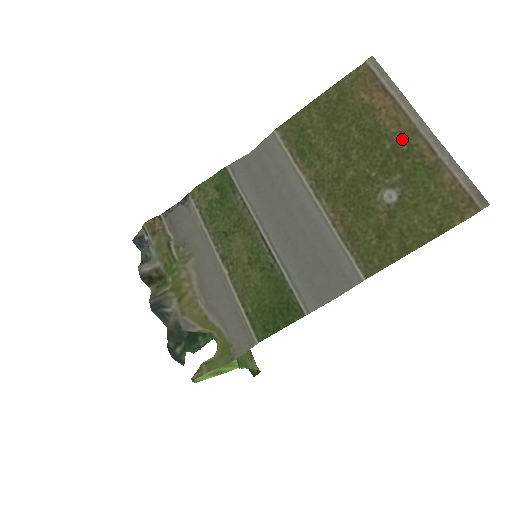
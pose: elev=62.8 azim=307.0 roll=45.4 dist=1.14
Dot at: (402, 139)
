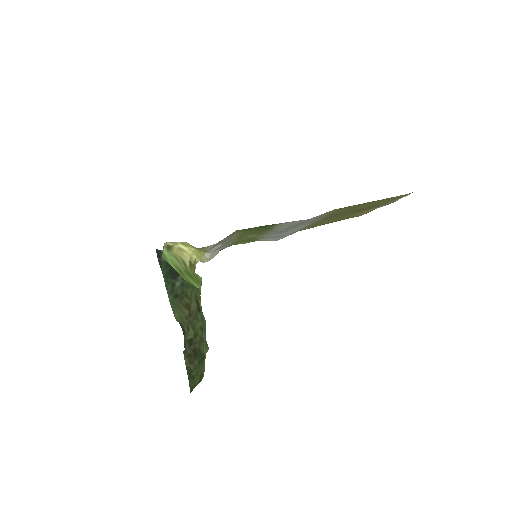
Dot at: occluded
